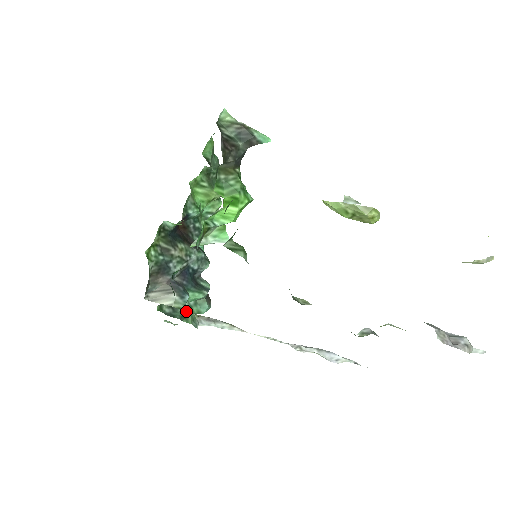
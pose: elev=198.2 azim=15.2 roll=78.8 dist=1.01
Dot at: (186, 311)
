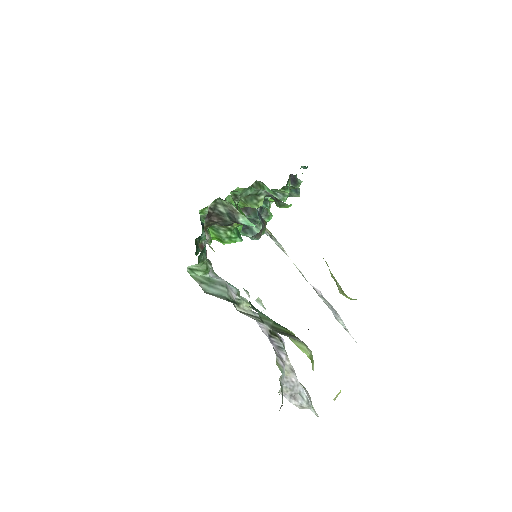
Dot at: occluded
